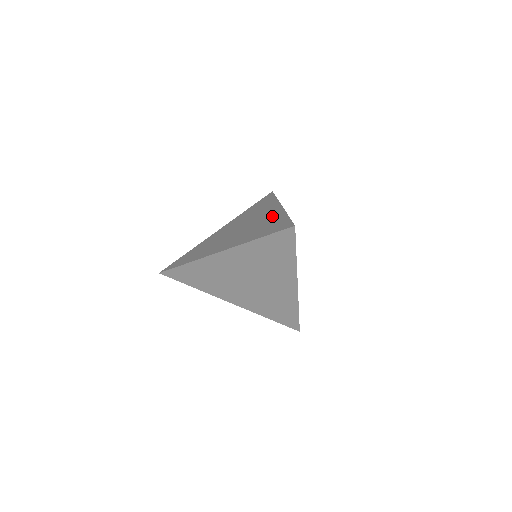
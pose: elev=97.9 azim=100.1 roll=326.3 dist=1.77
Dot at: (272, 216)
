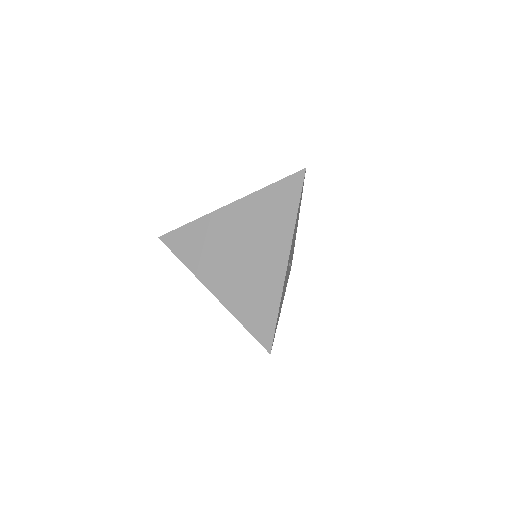
Dot at: occluded
